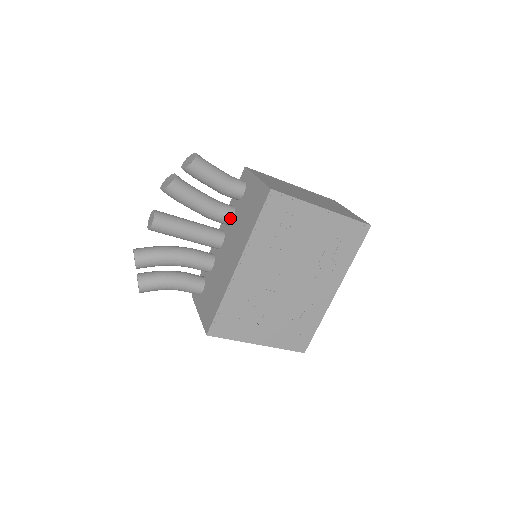
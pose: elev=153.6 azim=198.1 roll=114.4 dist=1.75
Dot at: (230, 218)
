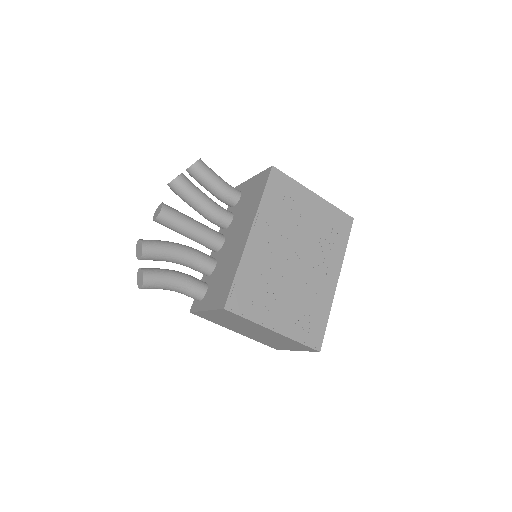
Dot at: (230, 218)
